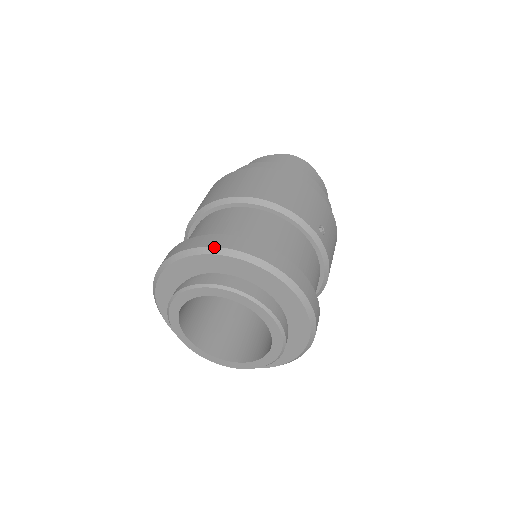
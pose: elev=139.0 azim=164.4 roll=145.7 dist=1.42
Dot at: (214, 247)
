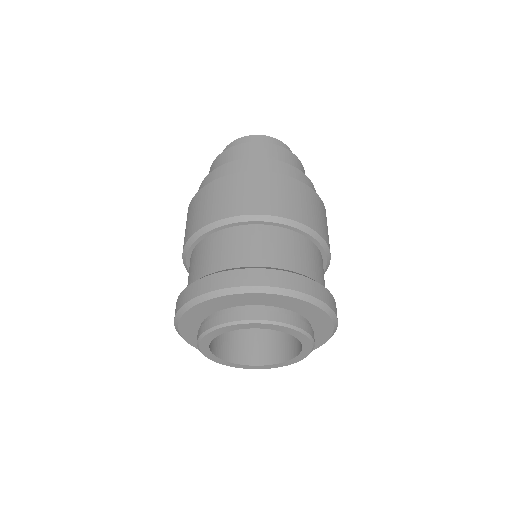
Dot at: (326, 304)
